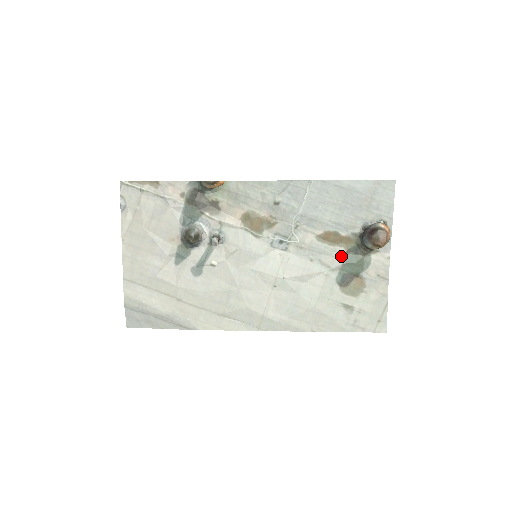
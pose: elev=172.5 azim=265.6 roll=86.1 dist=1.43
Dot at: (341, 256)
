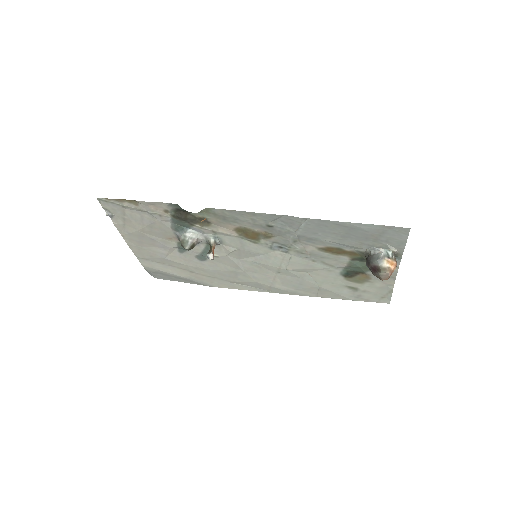
Dot at: (345, 261)
